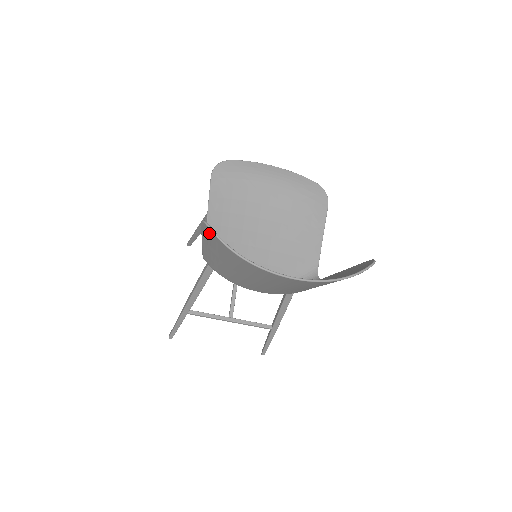
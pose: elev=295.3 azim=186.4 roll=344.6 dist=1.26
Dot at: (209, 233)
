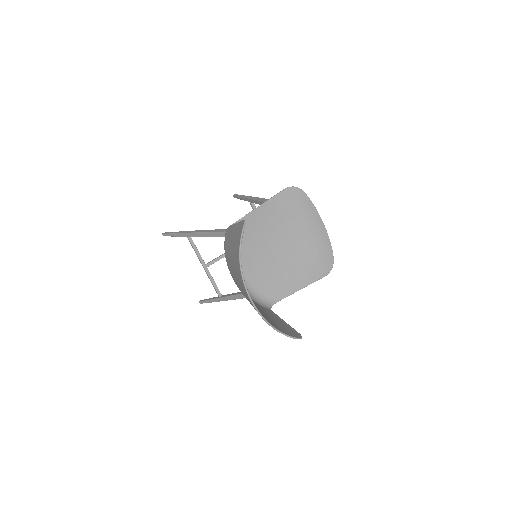
Dot at: (240, 230)
